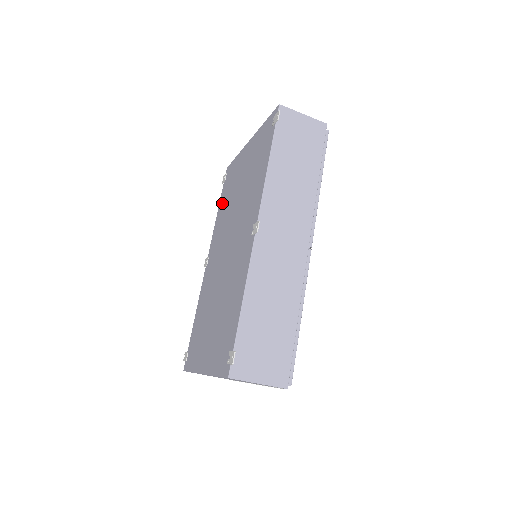
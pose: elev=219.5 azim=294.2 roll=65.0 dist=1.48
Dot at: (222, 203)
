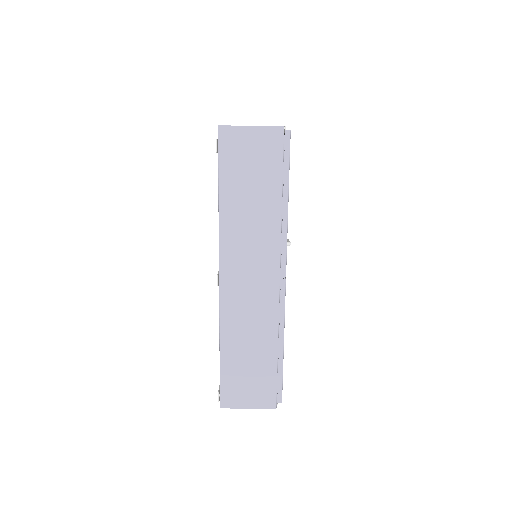
Dot at: occluded
